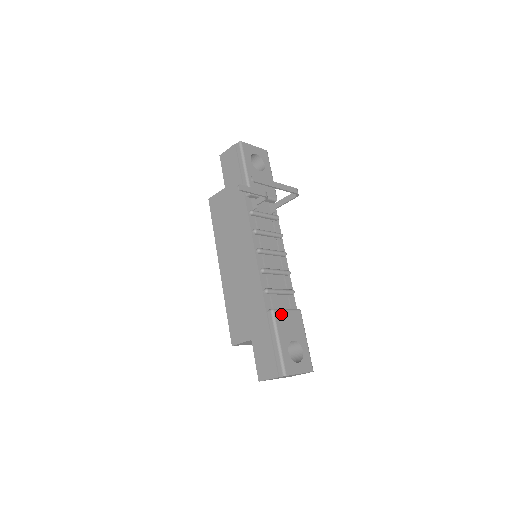
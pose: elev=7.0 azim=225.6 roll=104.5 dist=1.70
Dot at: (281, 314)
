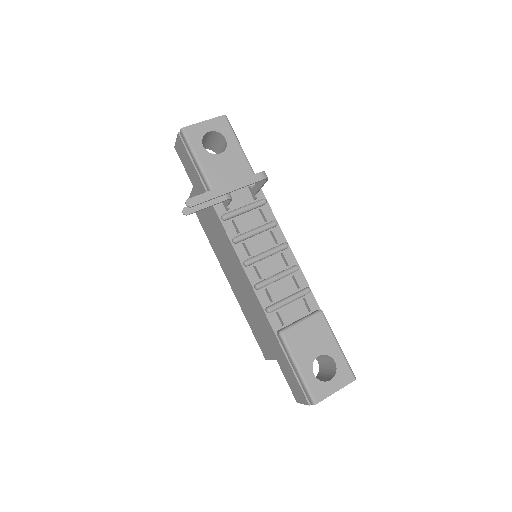
Dot at: (294, 332)
